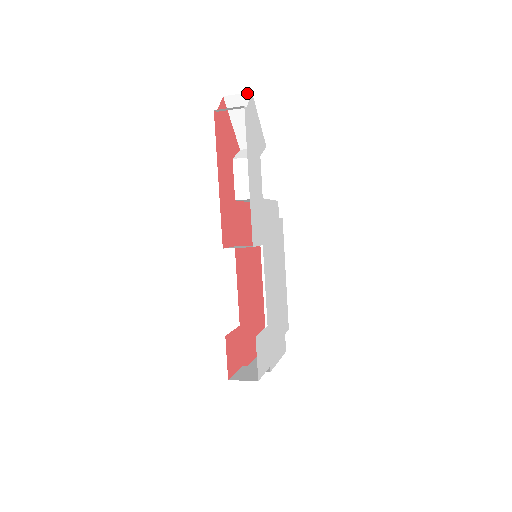
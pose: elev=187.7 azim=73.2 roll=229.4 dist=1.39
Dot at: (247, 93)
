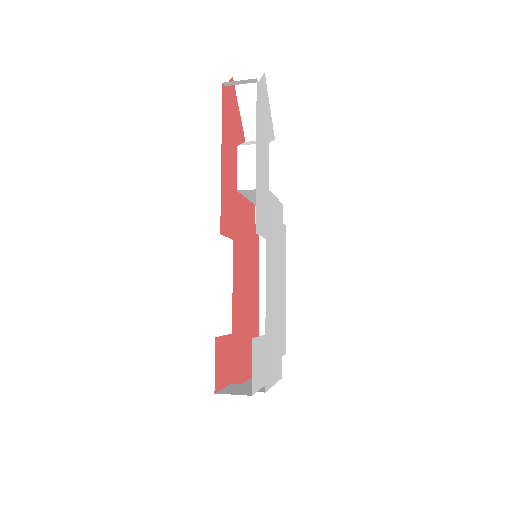
Dot at: (259, 73)
